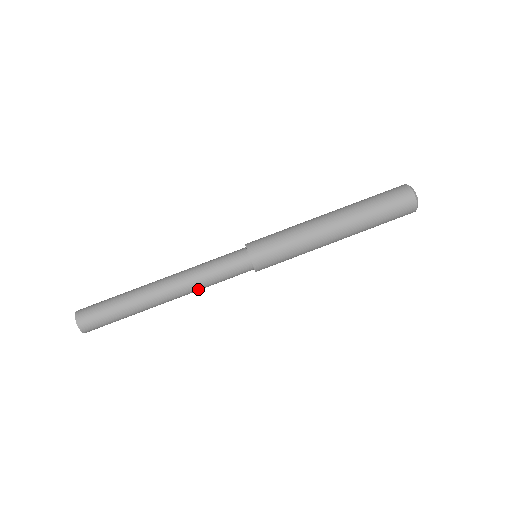
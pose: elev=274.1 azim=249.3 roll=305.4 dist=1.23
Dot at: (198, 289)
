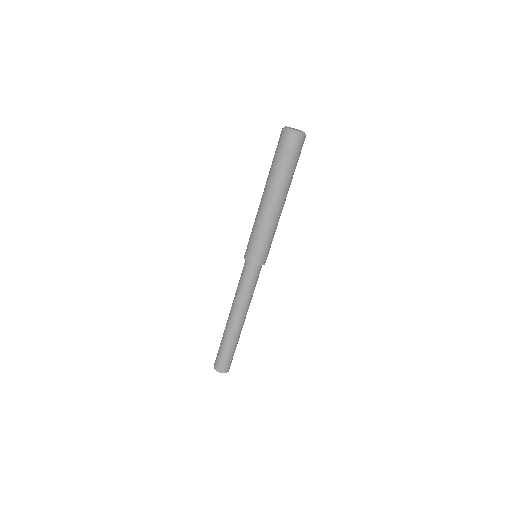
Dot at: (245, 302)
